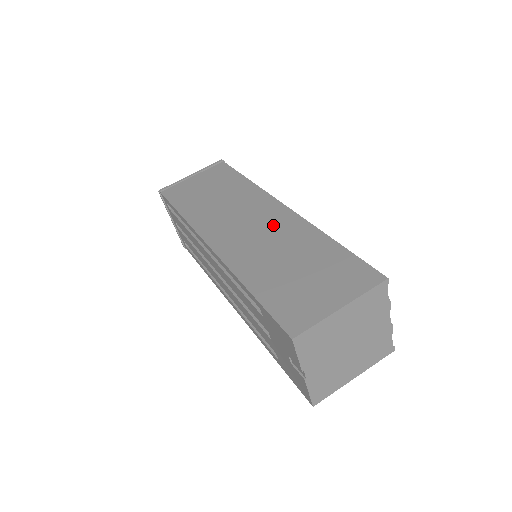
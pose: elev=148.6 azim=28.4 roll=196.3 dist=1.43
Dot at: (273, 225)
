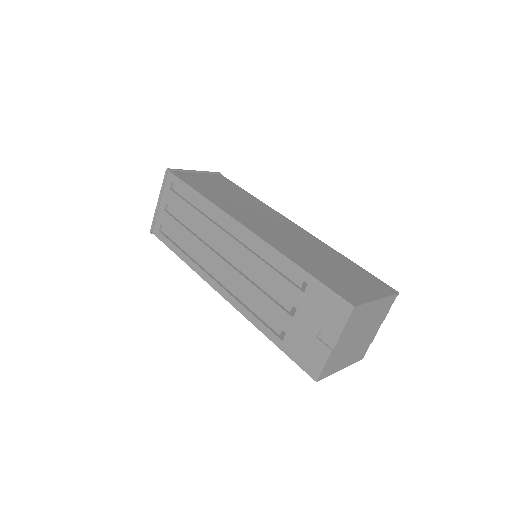
Dot at: (295, 233)
